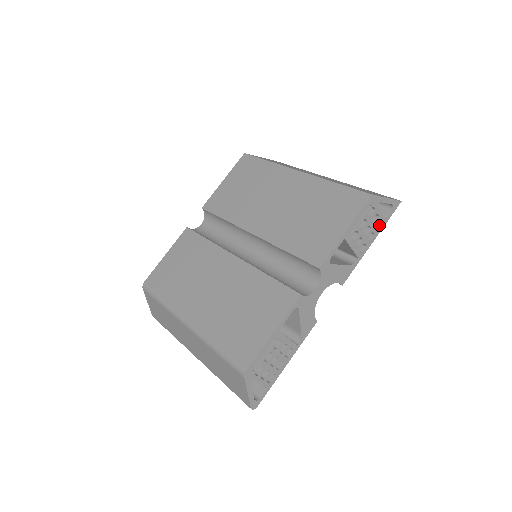
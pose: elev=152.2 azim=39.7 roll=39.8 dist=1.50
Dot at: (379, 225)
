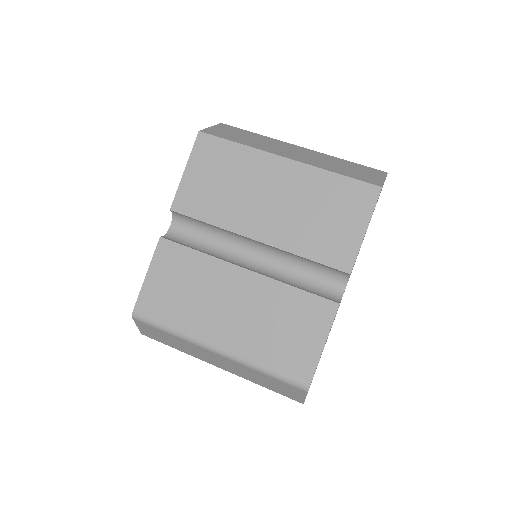
Dot at: occluded
